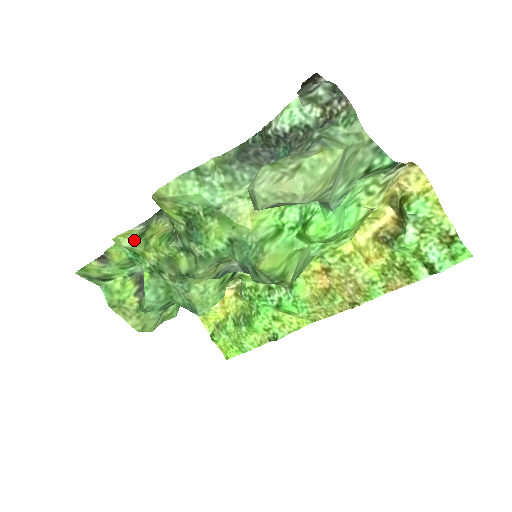
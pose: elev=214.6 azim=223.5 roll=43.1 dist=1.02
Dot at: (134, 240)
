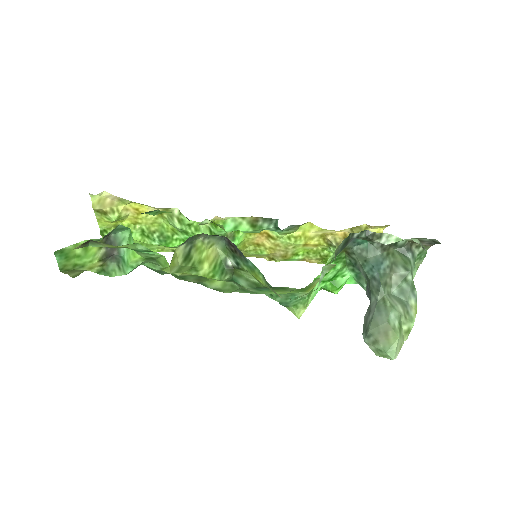
Dot at: (181, 265)
